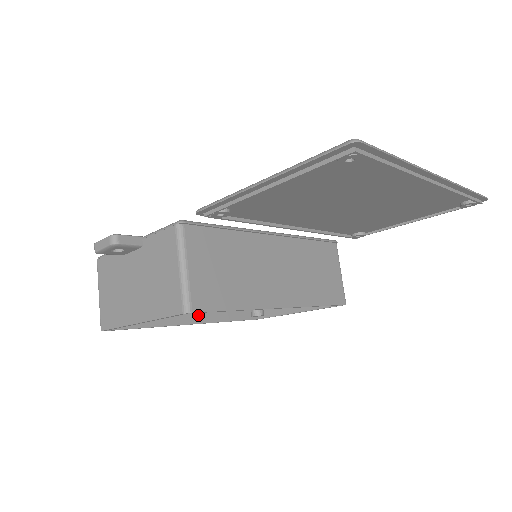
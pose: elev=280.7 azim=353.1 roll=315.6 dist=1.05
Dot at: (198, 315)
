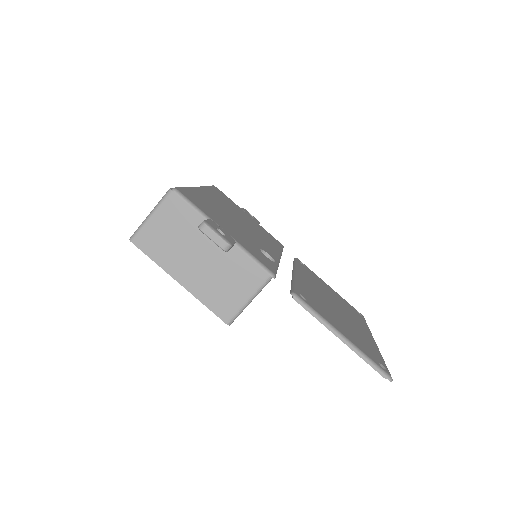
Dot at: occluded
